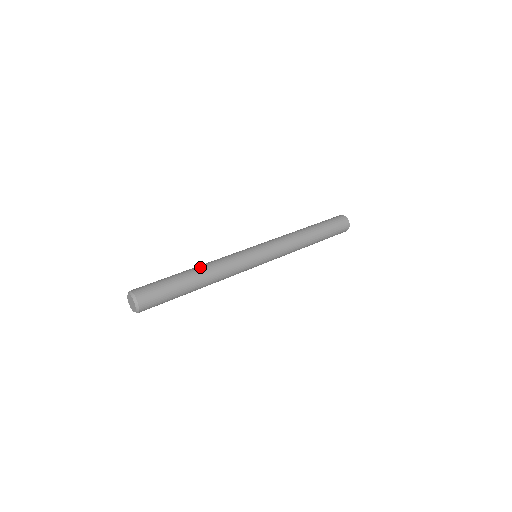
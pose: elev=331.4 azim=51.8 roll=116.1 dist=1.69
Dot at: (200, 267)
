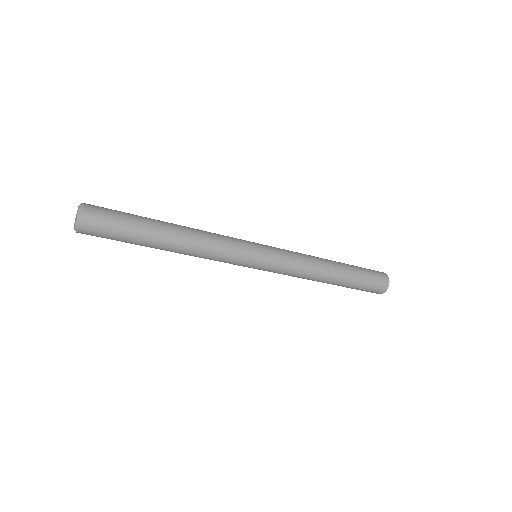
Dot at: occluded
